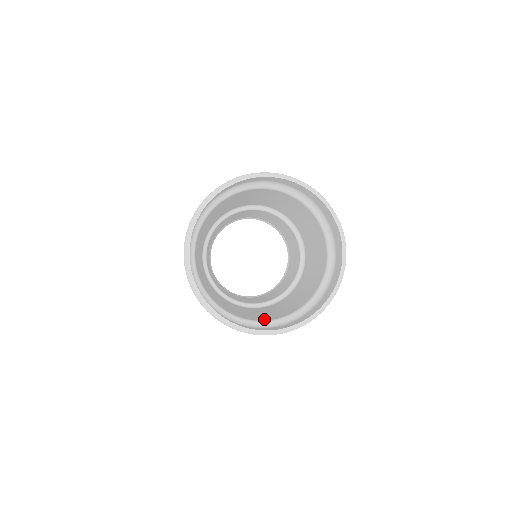
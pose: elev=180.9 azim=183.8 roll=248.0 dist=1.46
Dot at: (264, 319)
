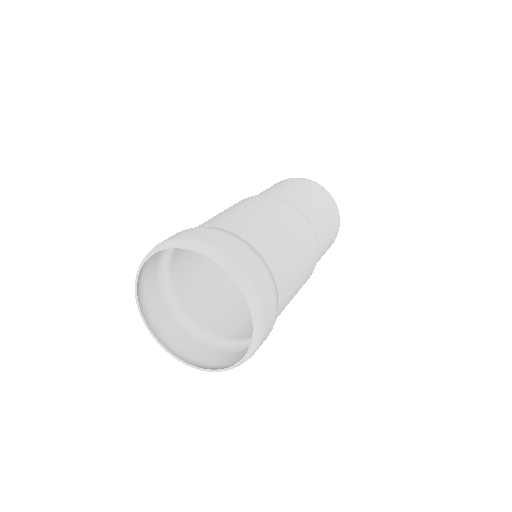
Dot at: occluded
